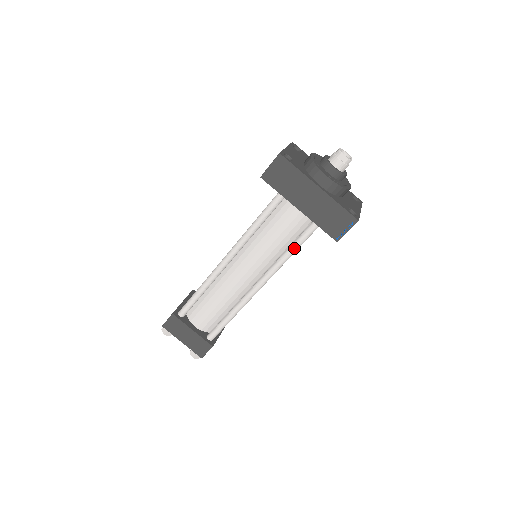
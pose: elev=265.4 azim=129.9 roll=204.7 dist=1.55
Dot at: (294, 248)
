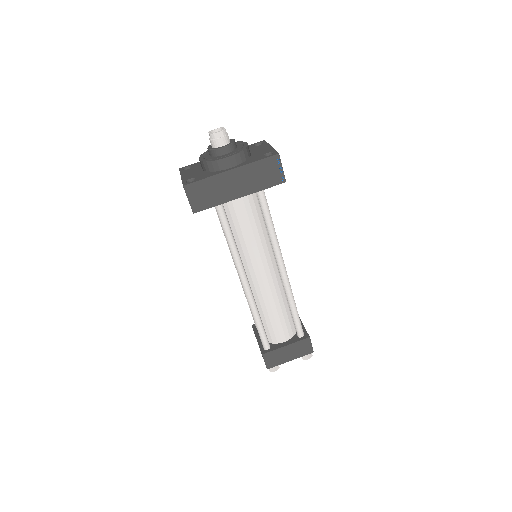
Dot at: (269, 221)
